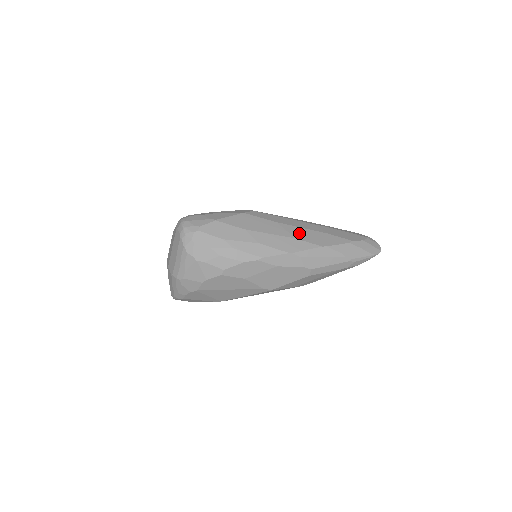
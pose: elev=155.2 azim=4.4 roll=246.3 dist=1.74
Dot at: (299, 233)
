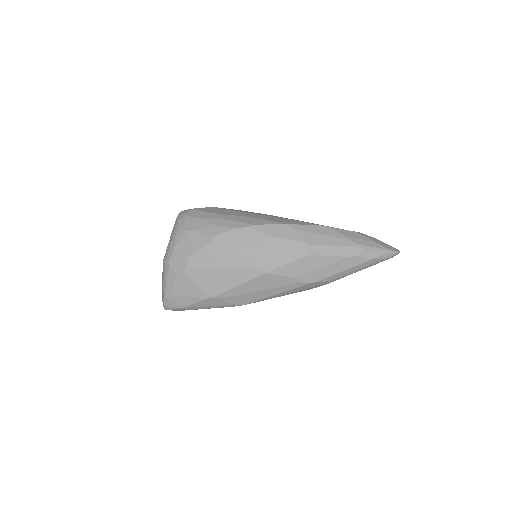
Dot at: occluded
